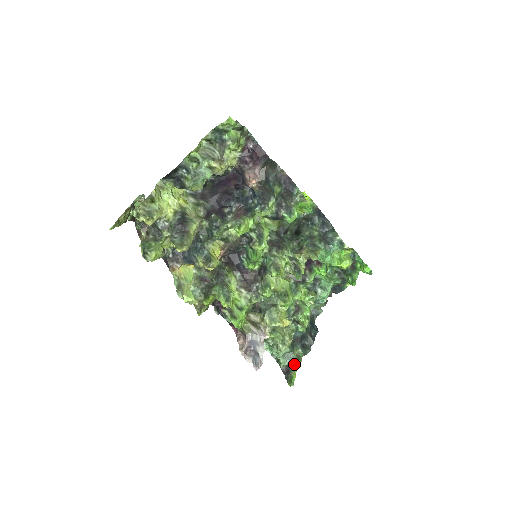
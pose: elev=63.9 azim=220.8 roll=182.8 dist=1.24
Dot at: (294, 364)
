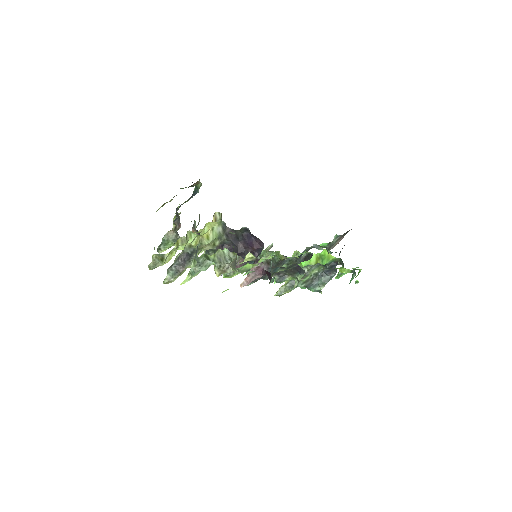
Dot at: occluded
